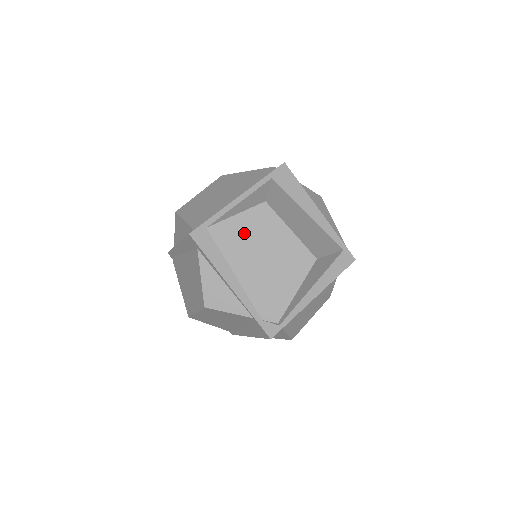
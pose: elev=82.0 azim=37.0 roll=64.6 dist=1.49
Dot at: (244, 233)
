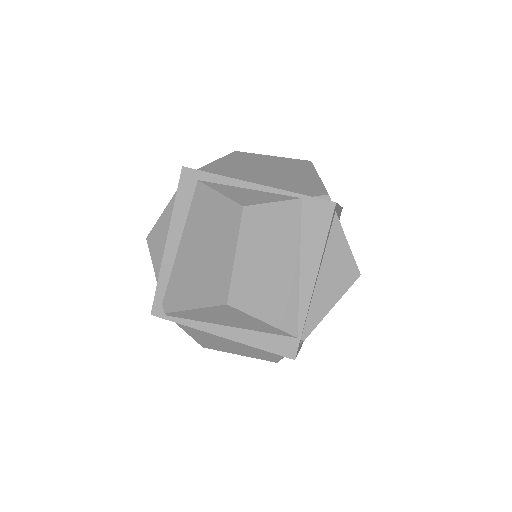
Dot at: (234, 165)
